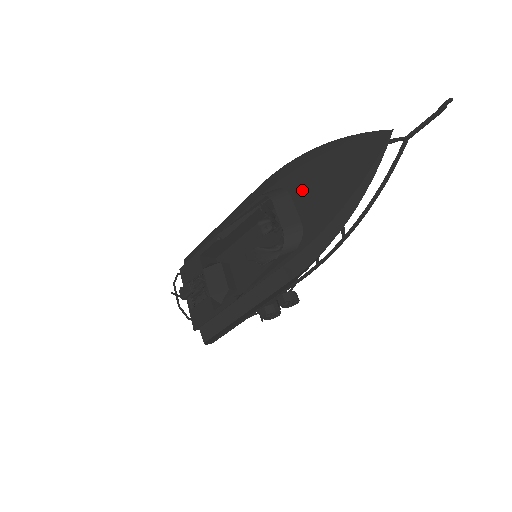
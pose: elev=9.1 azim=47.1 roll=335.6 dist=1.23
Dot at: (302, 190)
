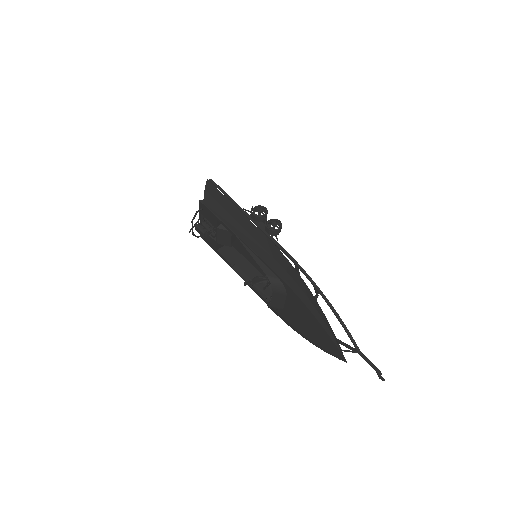
Dot at: (293, 305)
